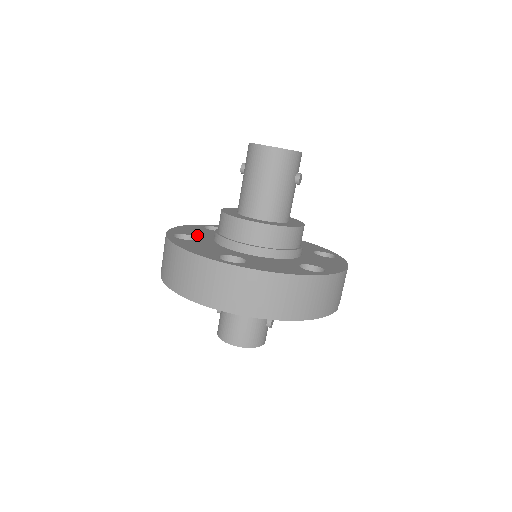
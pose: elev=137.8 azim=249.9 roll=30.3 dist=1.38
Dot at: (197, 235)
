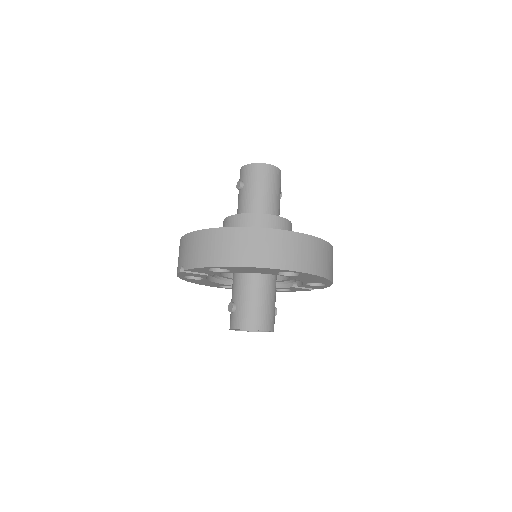
Dot at: occluded
